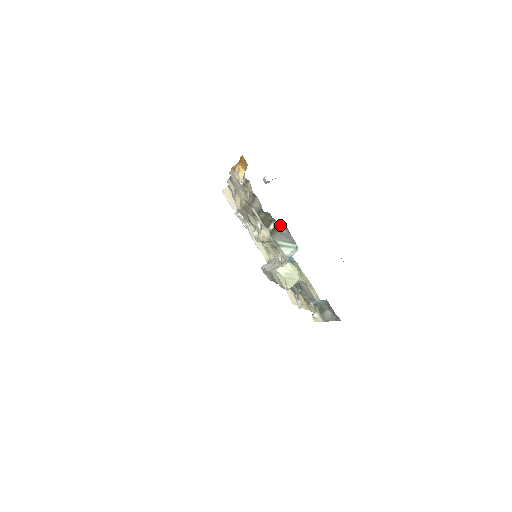
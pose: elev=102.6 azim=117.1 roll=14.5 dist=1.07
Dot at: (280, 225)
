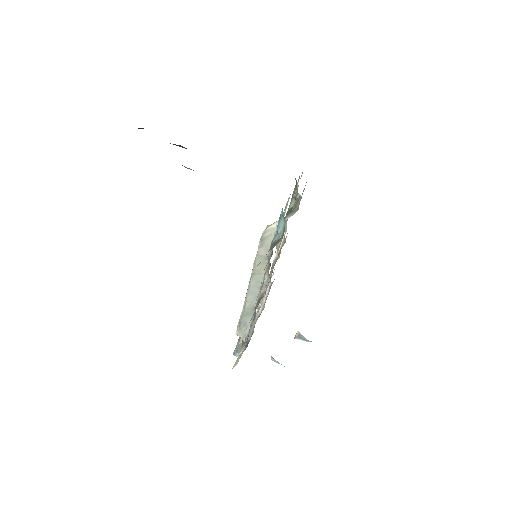
Dot at: (298, 199)
